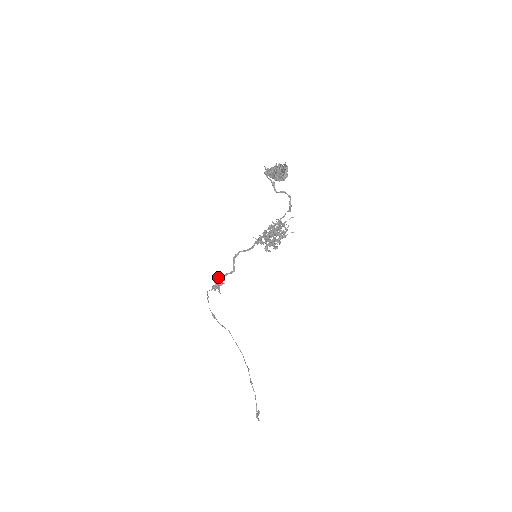
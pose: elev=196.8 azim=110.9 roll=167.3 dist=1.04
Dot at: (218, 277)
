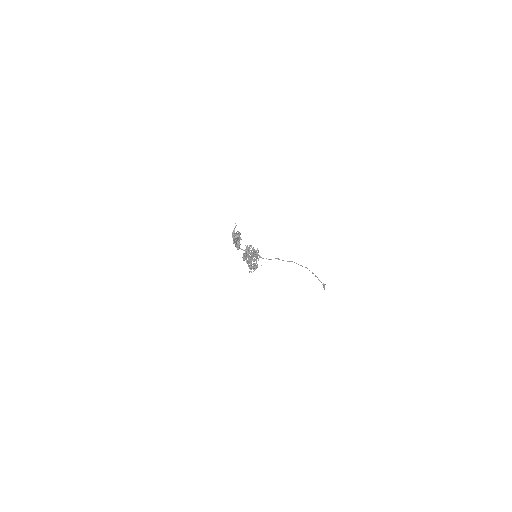
Dot at: (247, 249)
